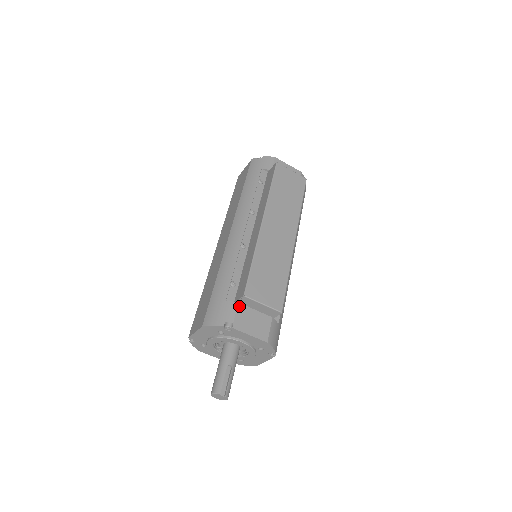
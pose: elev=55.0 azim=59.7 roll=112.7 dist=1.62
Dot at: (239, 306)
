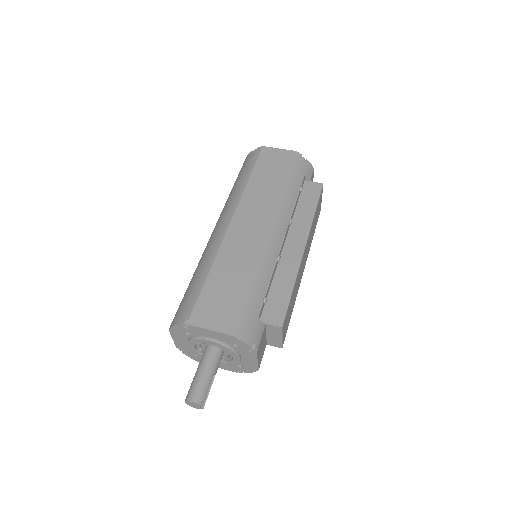
Dot at: (265, 329)
